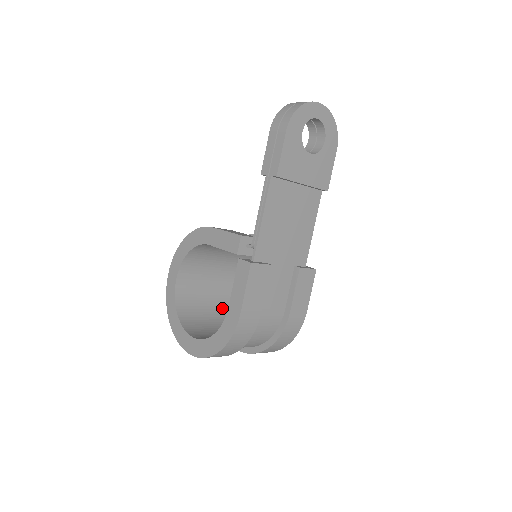
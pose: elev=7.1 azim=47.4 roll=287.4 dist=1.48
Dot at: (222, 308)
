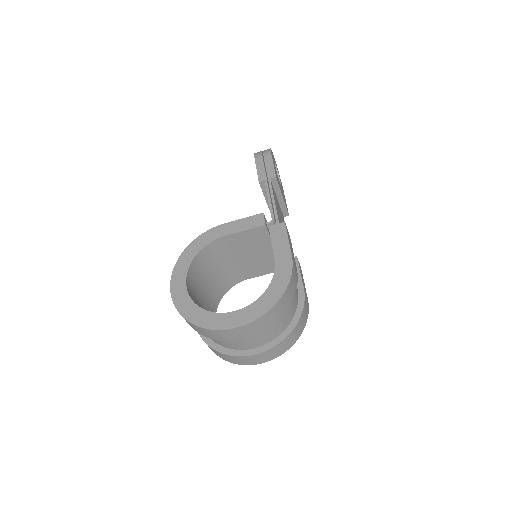
Dot at: occluded
